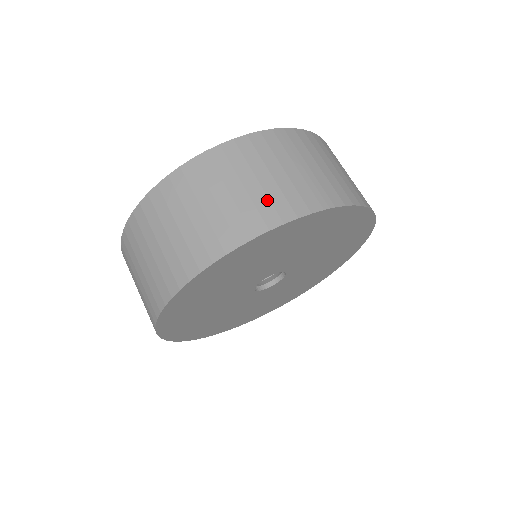
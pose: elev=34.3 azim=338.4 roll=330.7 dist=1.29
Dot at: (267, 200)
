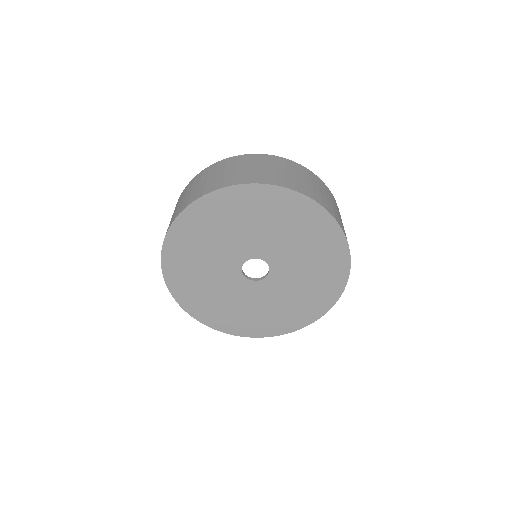
Dot at: (274, 176)
